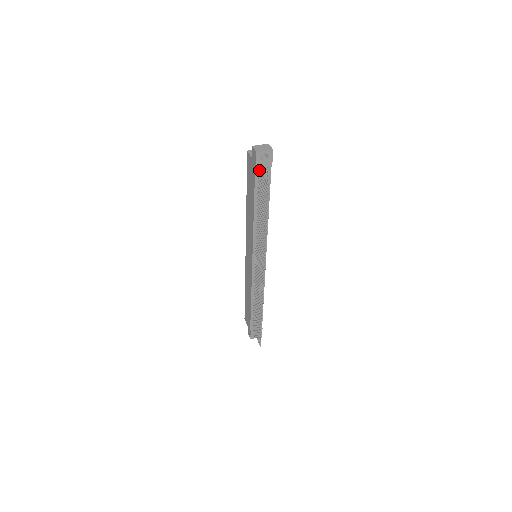
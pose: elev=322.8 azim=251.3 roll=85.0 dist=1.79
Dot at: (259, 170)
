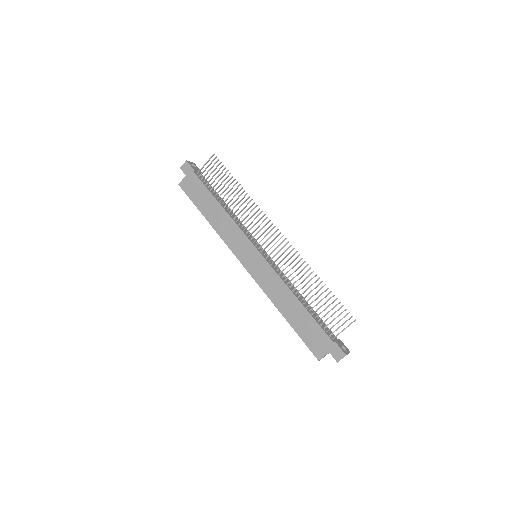
Dot at: (197, 172)
